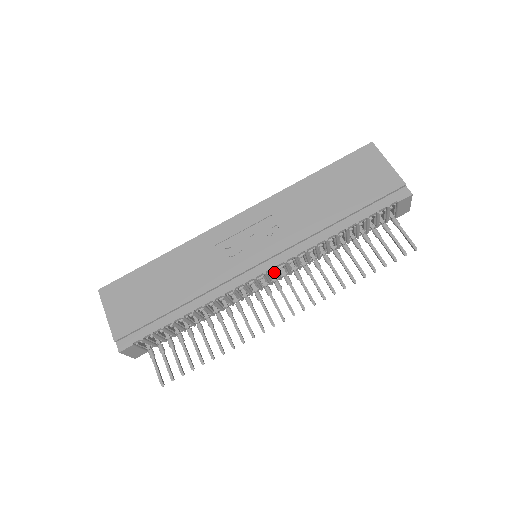
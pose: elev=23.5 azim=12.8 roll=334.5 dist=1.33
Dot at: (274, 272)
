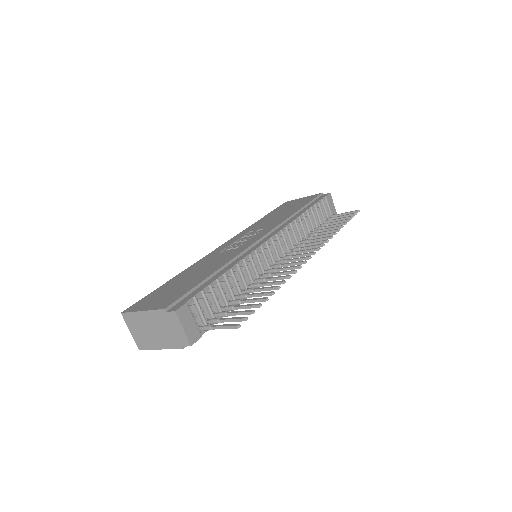
Dot at: (278, 244)
